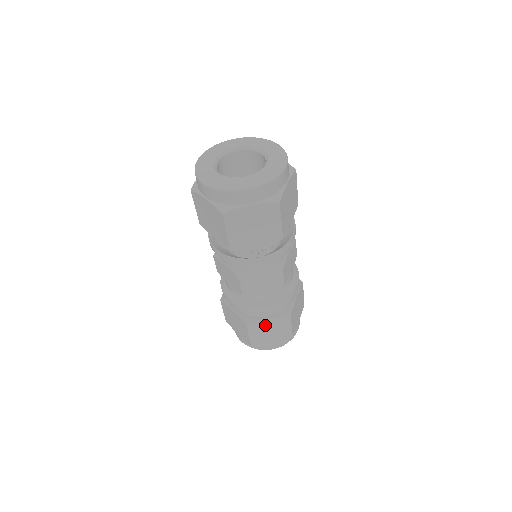
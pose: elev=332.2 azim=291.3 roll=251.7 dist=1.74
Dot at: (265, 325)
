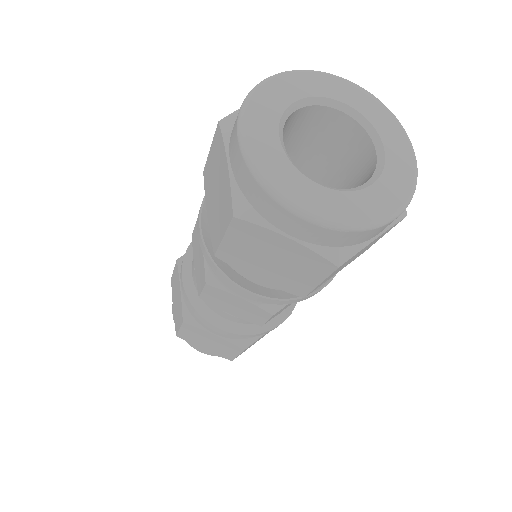
Dot at: occluded
